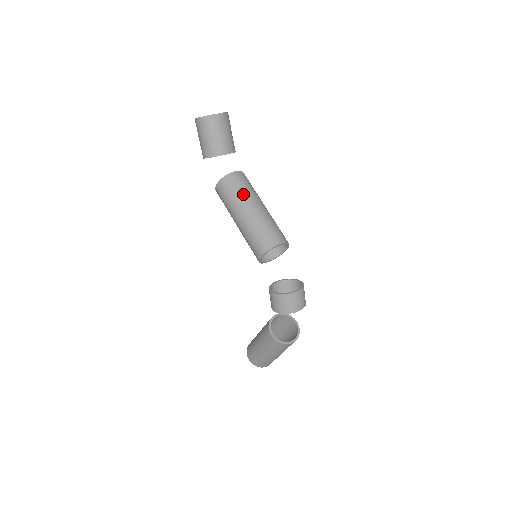
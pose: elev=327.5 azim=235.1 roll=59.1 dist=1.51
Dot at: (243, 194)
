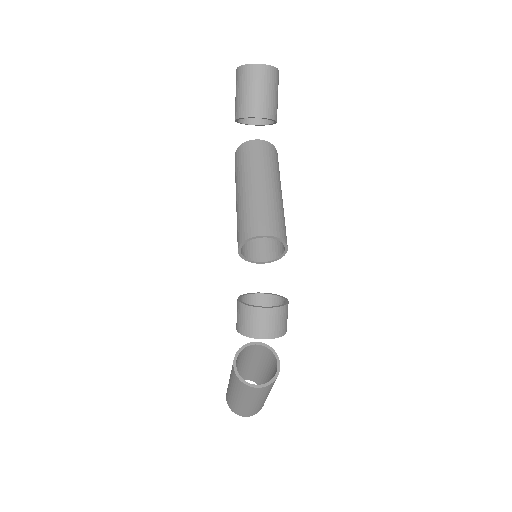
Dot at: (254, 166)
